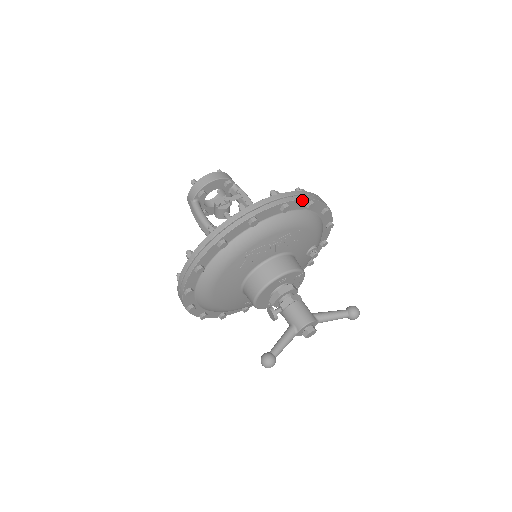
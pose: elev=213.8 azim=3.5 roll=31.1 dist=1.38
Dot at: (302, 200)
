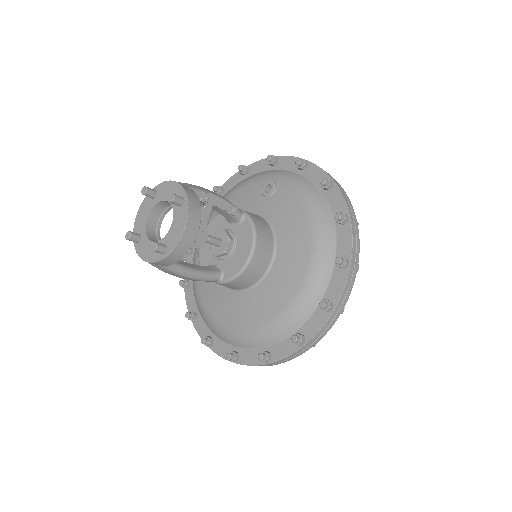
Dot at: (357, 239)
